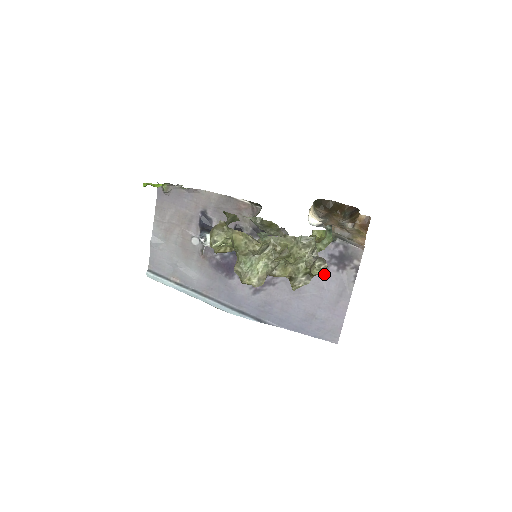
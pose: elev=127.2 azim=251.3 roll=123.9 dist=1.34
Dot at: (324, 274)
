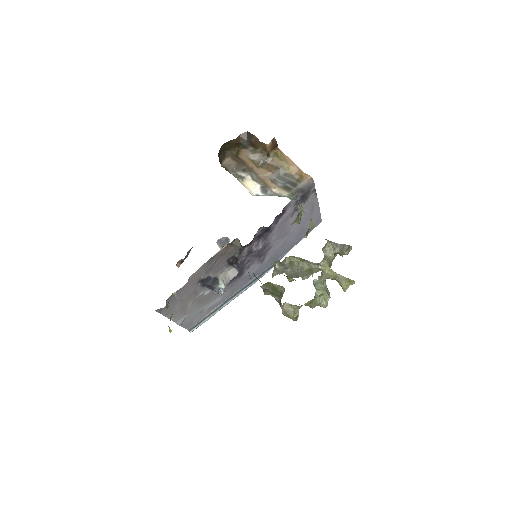
Dot at: (297, 213)
